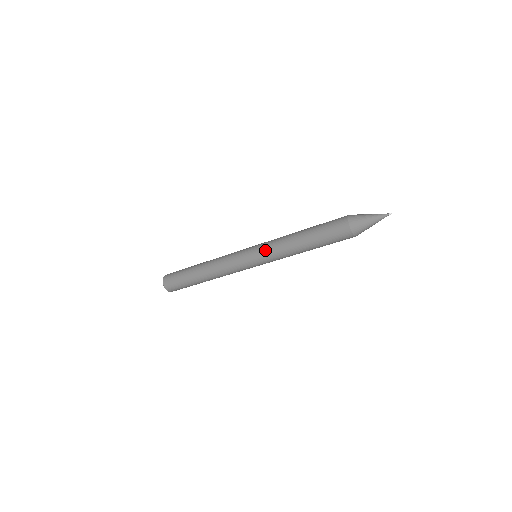
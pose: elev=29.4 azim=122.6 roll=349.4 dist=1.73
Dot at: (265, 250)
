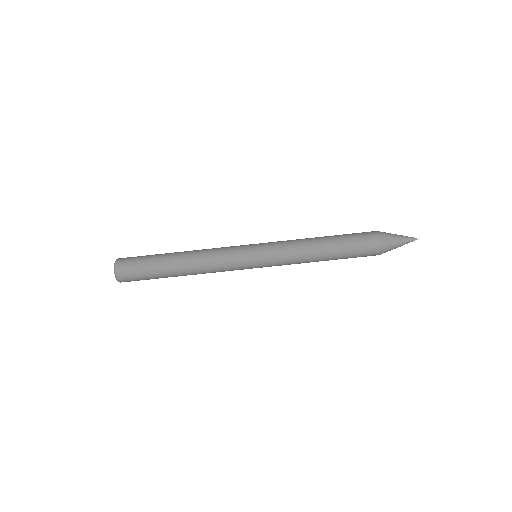
Dot at: (275, 245)
